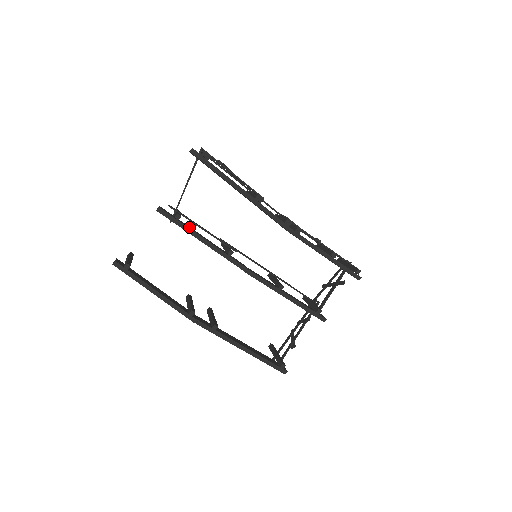
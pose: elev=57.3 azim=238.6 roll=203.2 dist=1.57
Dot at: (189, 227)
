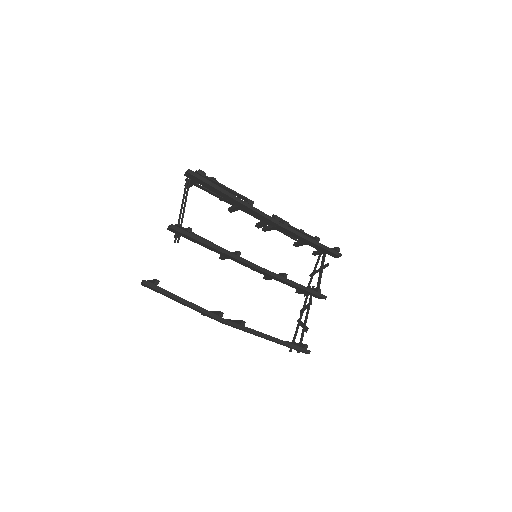
Dot at: occluded
